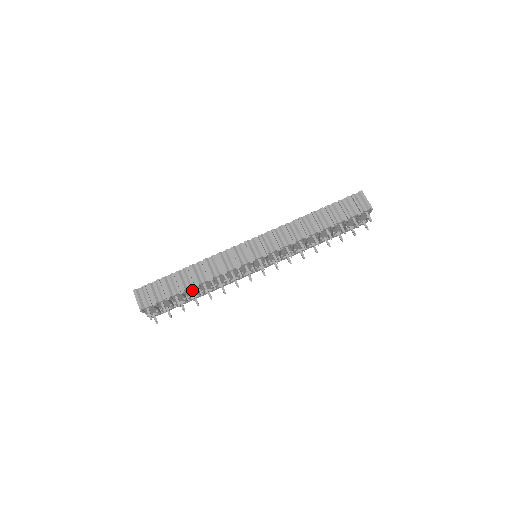
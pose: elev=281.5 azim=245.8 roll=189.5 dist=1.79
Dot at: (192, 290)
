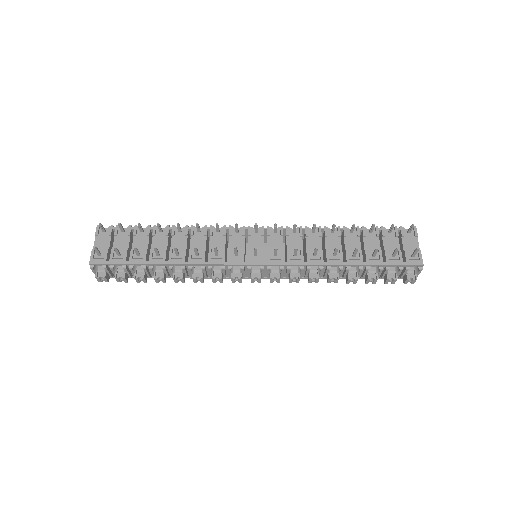
Dot at: (162, 237)
